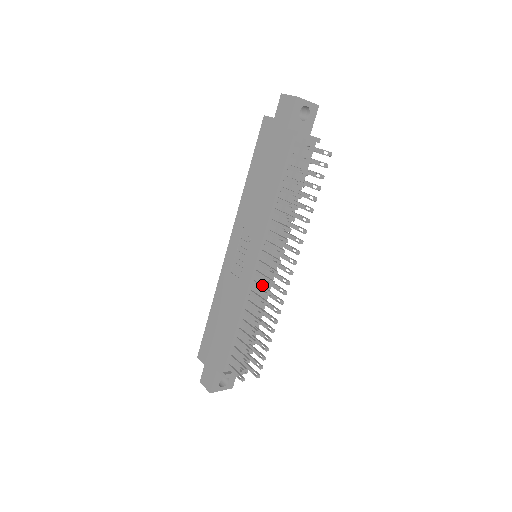
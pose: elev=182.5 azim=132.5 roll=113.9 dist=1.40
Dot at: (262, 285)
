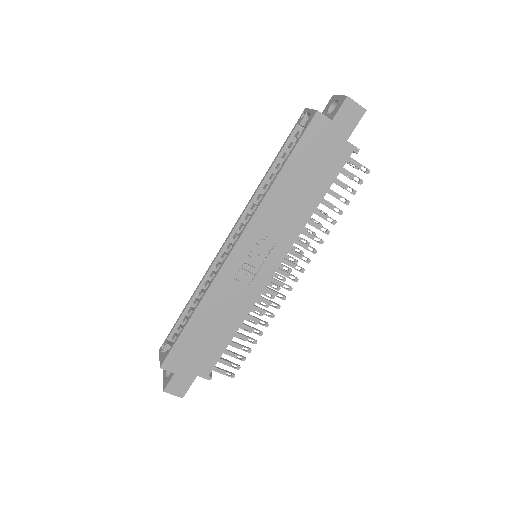
Dot at: occluded
